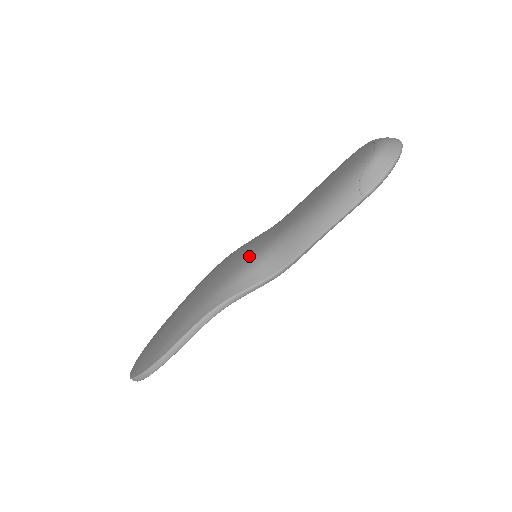
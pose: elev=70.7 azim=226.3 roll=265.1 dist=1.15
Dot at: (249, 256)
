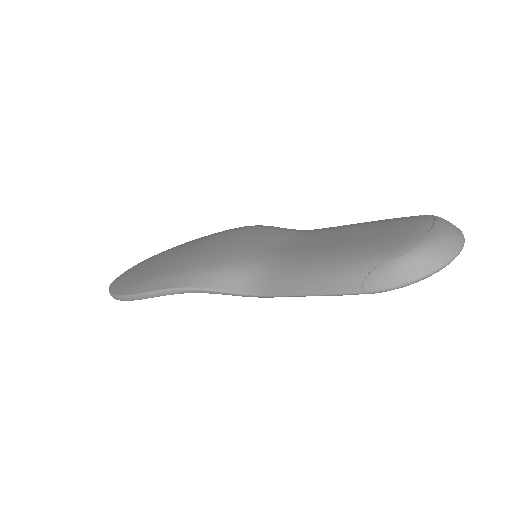
Dot at: (245, 255)
